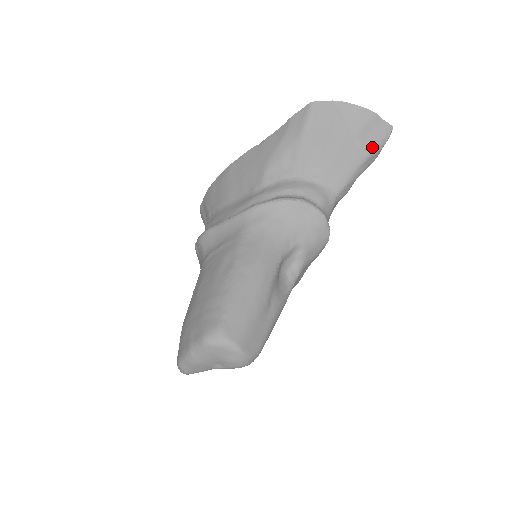
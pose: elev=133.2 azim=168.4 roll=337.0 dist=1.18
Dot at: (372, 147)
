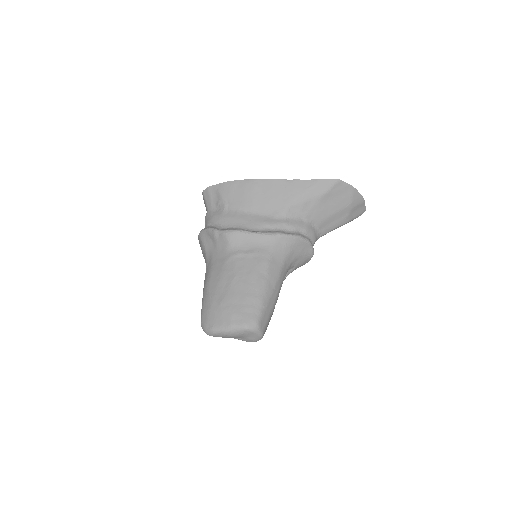
Dot at: (352, 218)
